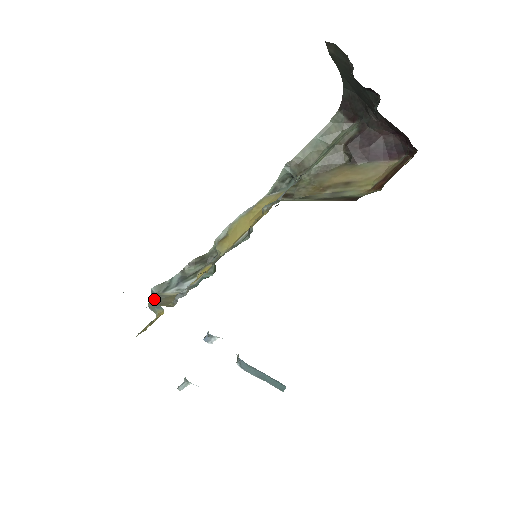
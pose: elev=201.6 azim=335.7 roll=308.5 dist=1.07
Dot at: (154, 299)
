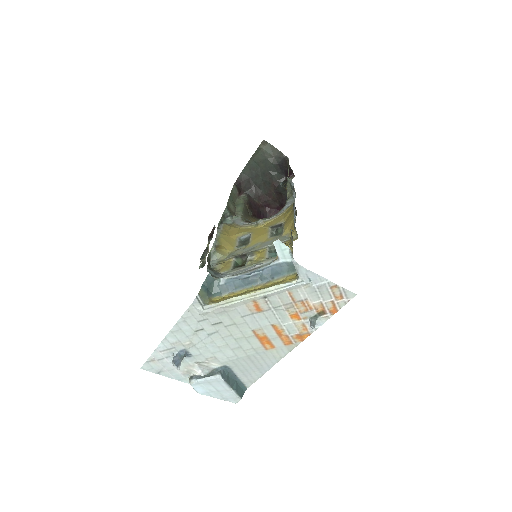
Dot at: (208, 285)
